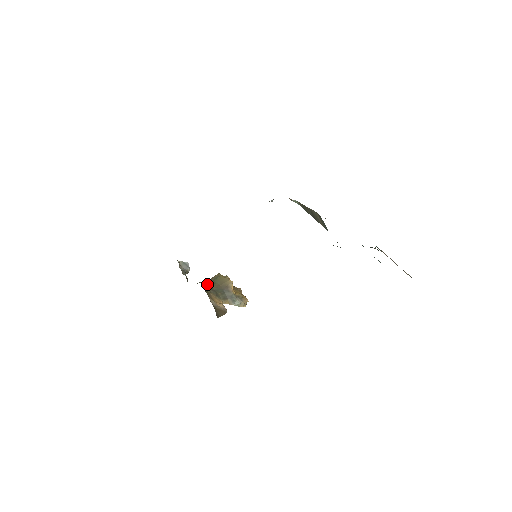
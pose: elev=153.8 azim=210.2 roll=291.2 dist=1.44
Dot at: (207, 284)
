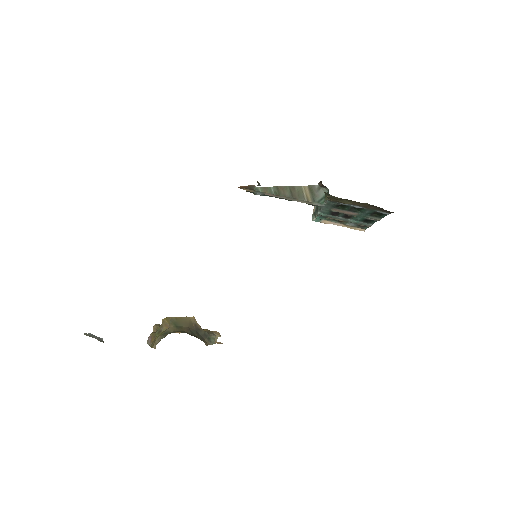
Dot at: (178, 331)
